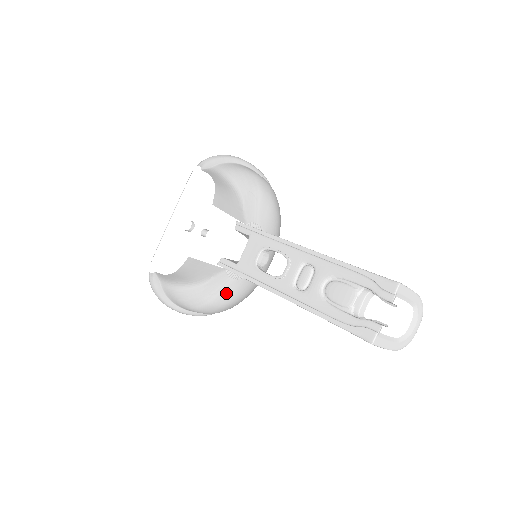
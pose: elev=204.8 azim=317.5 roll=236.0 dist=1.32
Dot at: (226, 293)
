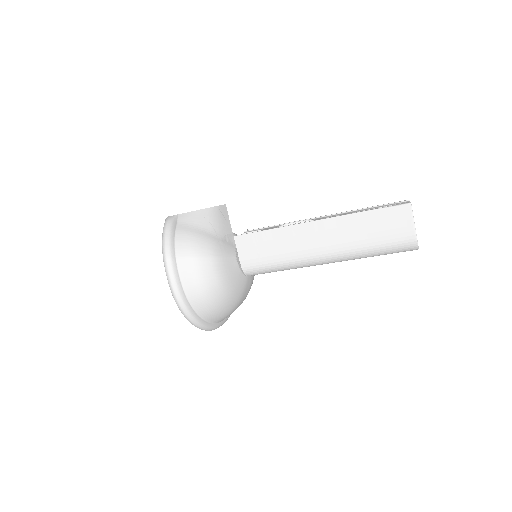
Dot at: (227, 266)
